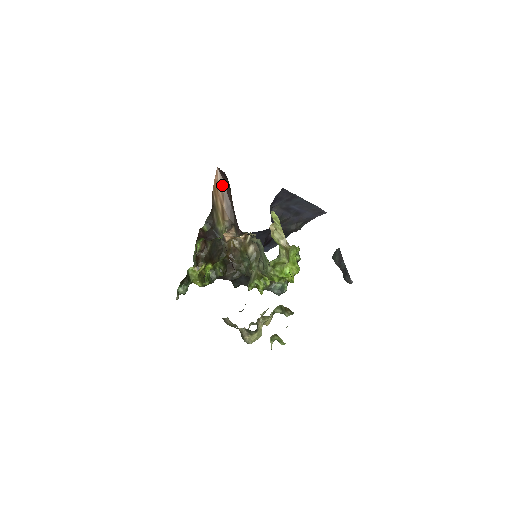
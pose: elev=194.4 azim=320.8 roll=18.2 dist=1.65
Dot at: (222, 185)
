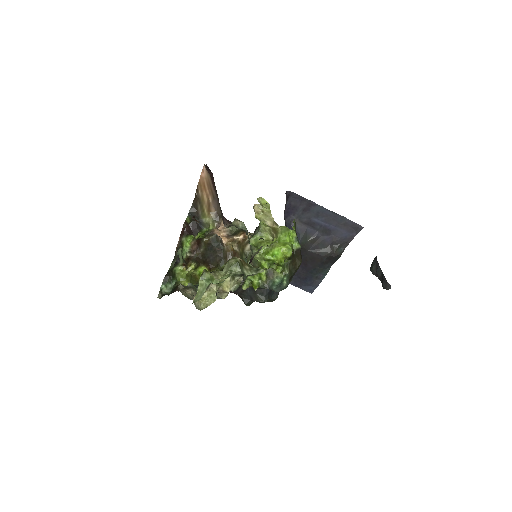
Dot at: (209, 180)
